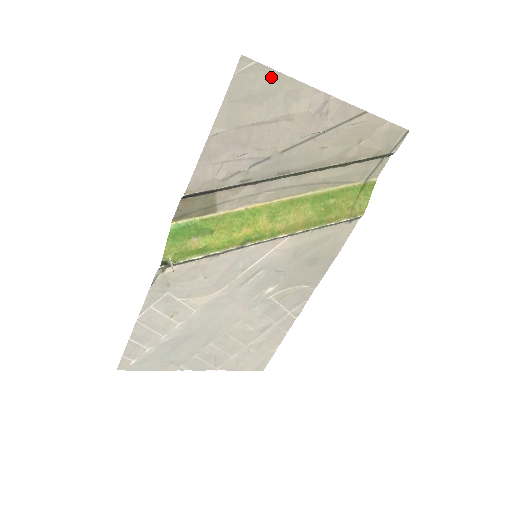
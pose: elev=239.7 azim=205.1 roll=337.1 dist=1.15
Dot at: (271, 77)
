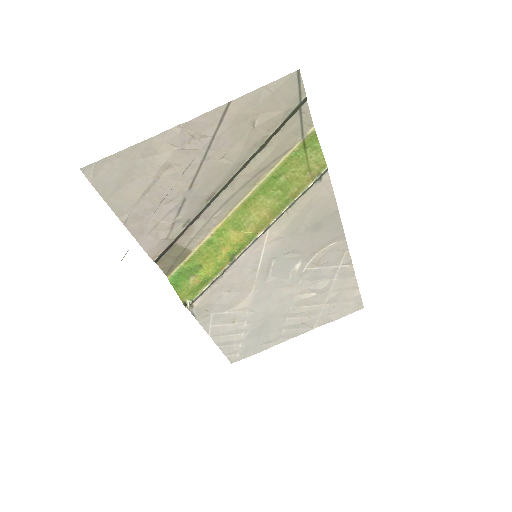
Dot at: (117, 160)
